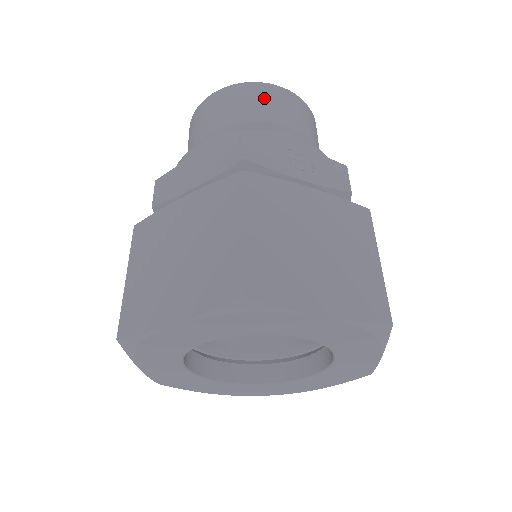
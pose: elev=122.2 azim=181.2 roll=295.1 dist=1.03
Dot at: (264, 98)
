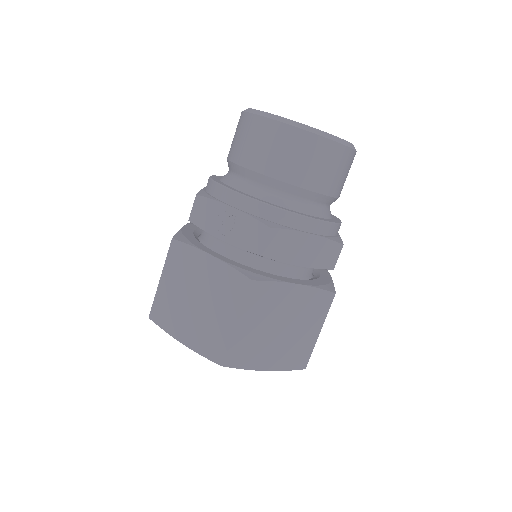
Dot at: (249, 136)
